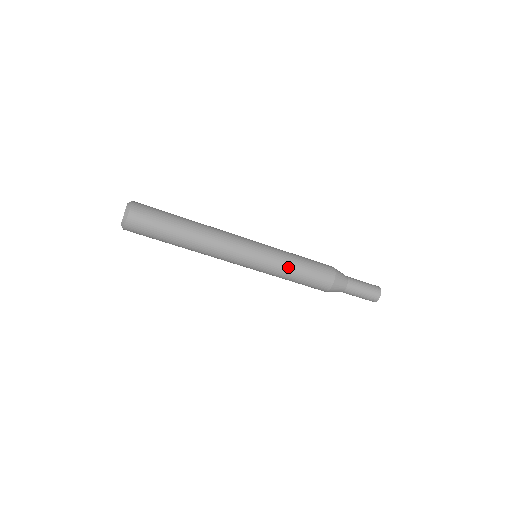
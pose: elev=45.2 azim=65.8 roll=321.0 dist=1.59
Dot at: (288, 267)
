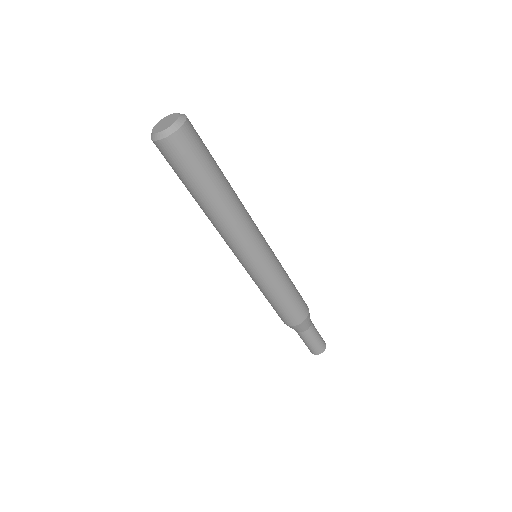
Dot at: (281, 285)
